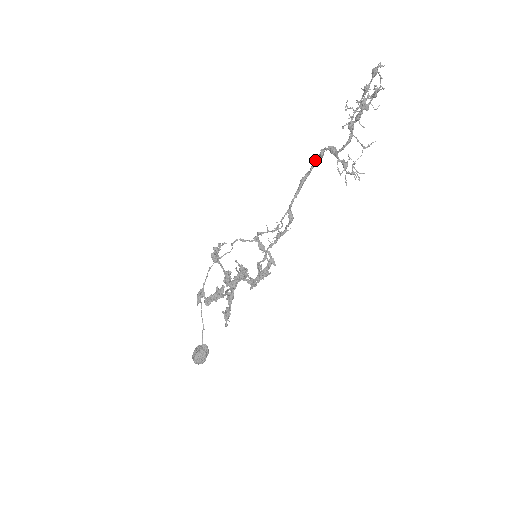
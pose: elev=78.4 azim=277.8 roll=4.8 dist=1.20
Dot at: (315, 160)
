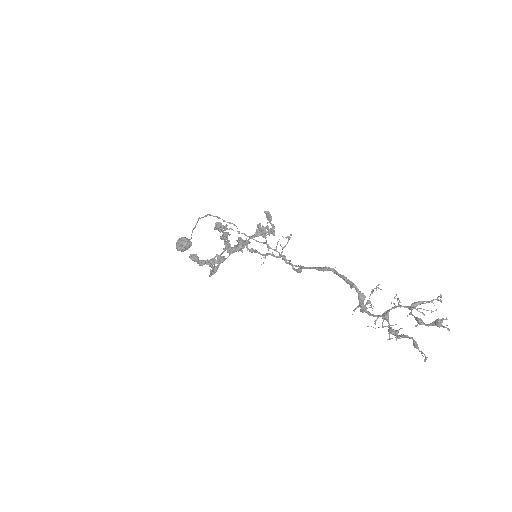
Dot at: (344, 280)
